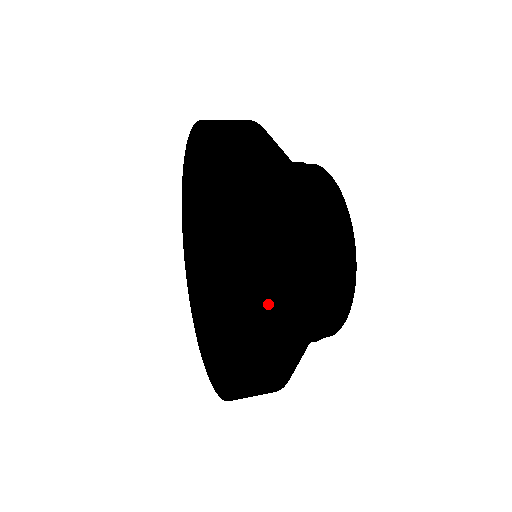
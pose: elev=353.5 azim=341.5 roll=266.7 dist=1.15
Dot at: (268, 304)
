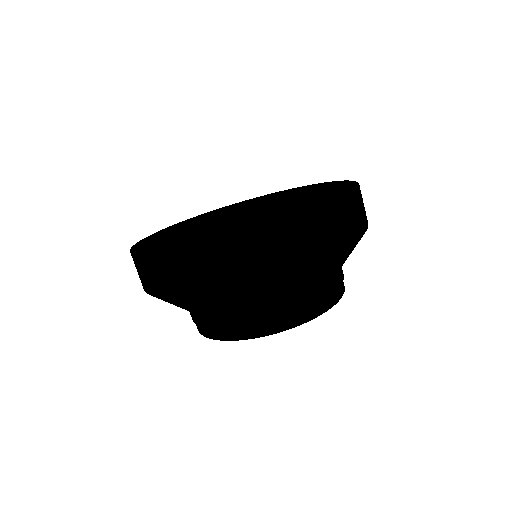
Dot at: (362, 201)
